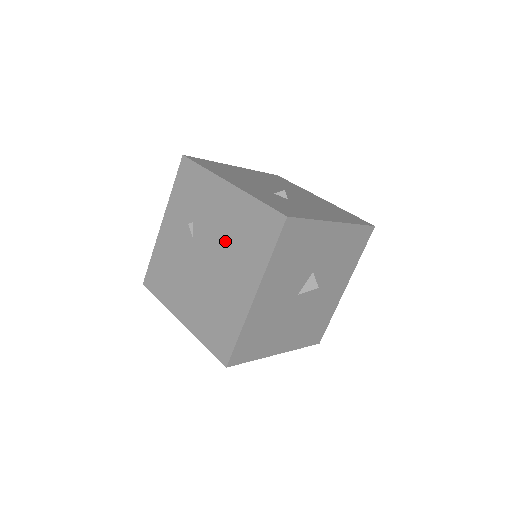
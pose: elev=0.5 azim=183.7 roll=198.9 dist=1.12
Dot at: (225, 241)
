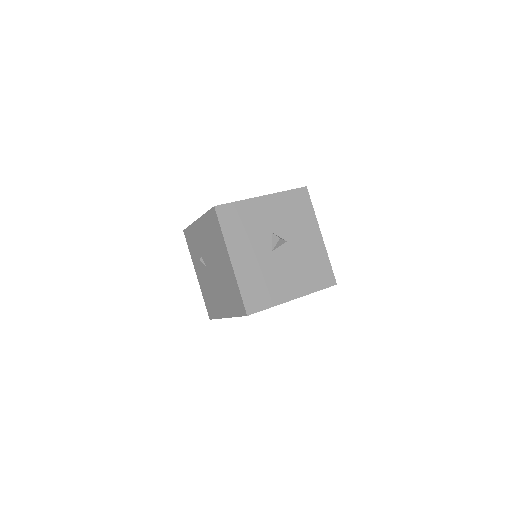
Dot at: (211, 249)
